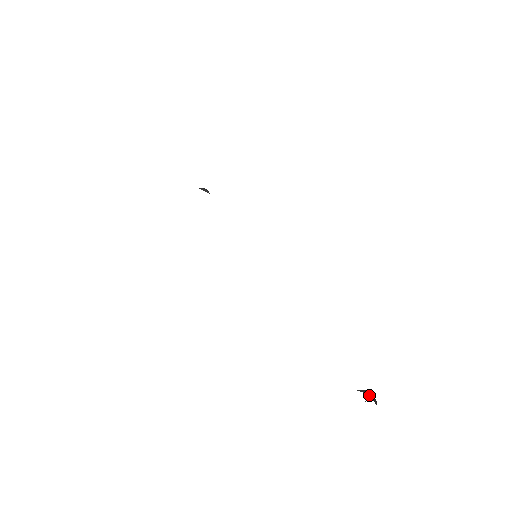
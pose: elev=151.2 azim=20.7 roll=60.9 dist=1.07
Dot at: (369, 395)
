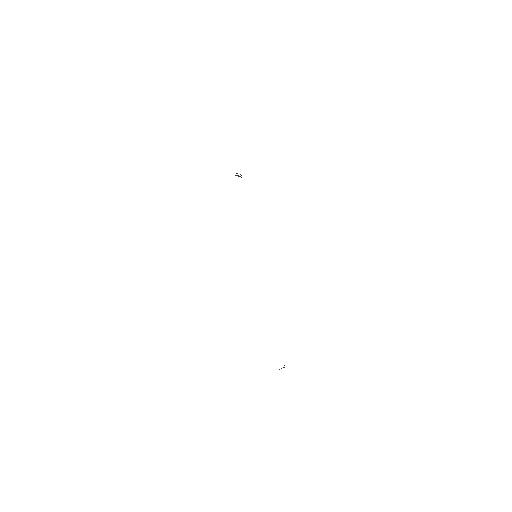
Dot at: (284, 365)
